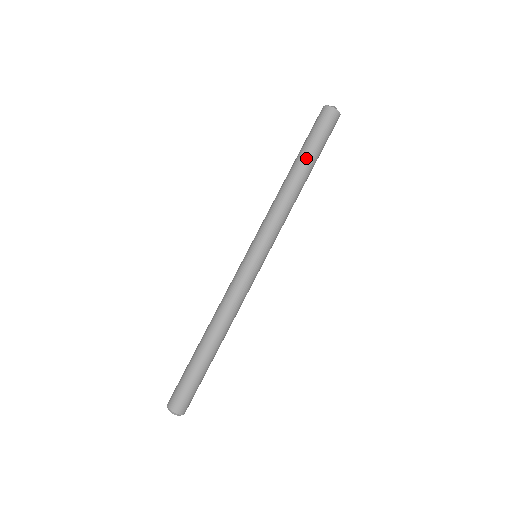
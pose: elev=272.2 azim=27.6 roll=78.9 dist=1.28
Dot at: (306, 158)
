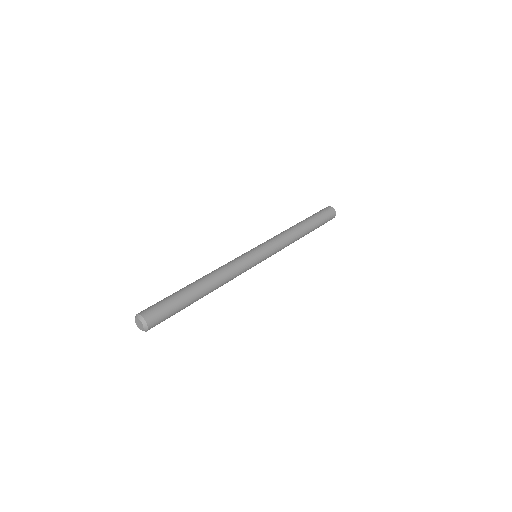
Dot at: (305, 219)
